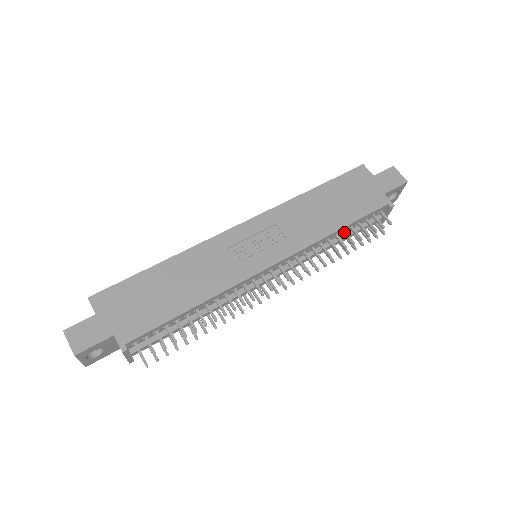
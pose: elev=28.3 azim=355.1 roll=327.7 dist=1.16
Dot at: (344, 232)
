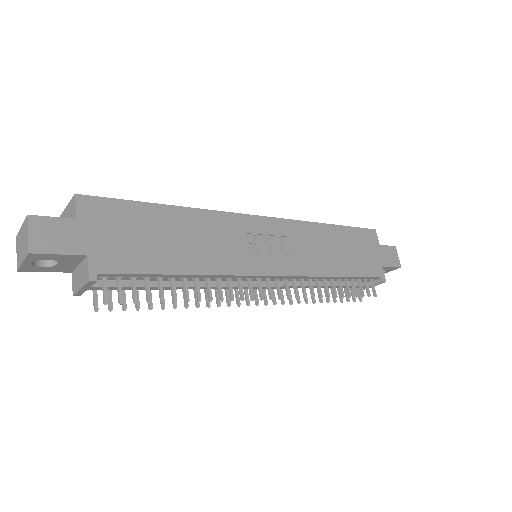
Dot at: (340, 281)
